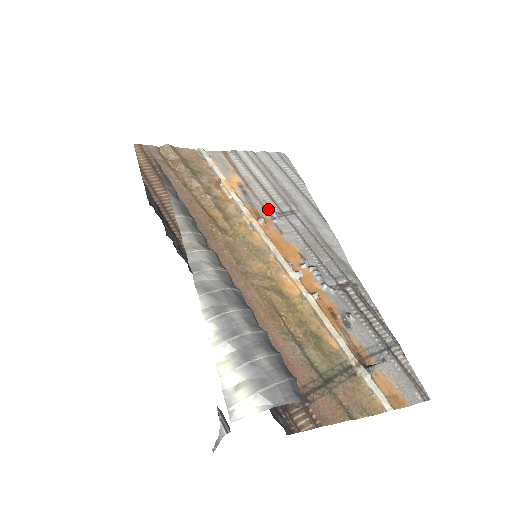
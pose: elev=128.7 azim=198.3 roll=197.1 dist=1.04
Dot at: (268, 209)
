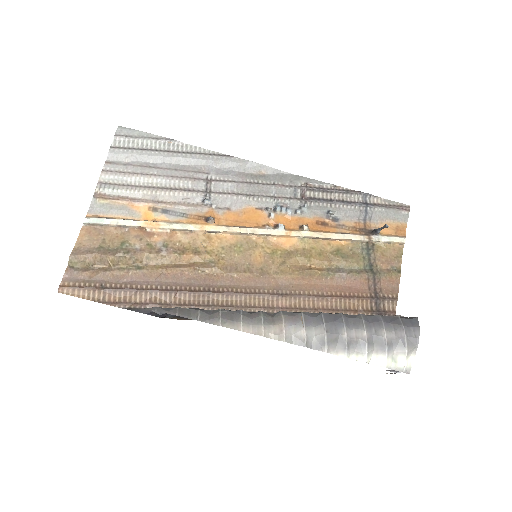
Dot at: (196, 202)
